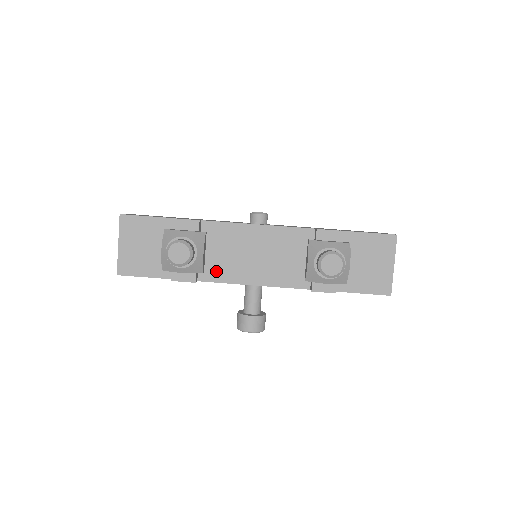
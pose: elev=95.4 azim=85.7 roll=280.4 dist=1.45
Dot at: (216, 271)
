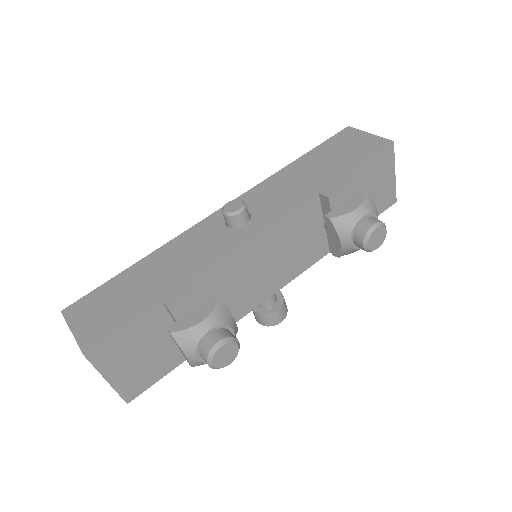
Dot at: (235, 311)
